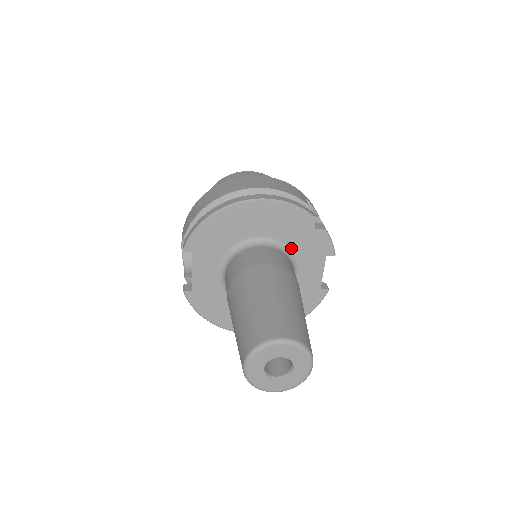
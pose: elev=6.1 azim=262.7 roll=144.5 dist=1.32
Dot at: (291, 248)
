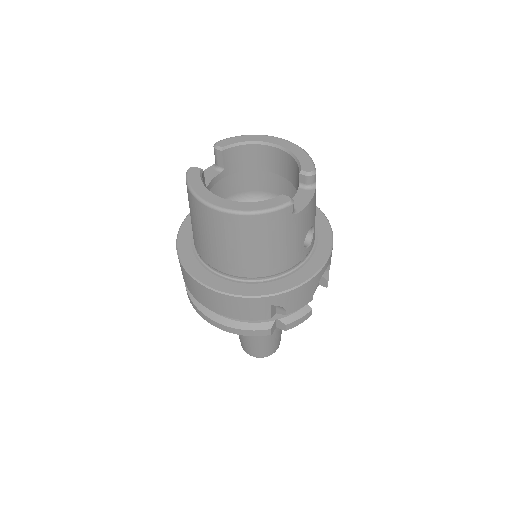
Dot at: occluded
